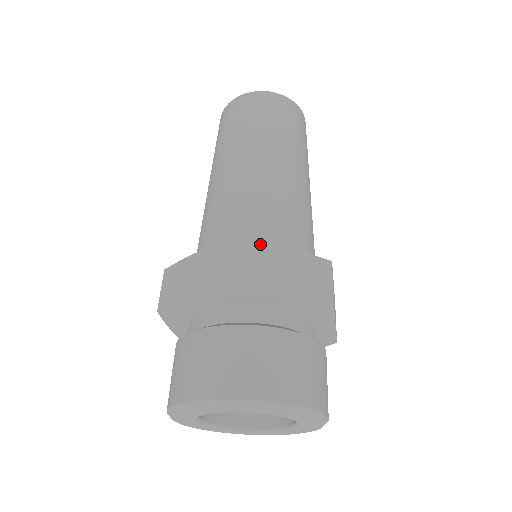
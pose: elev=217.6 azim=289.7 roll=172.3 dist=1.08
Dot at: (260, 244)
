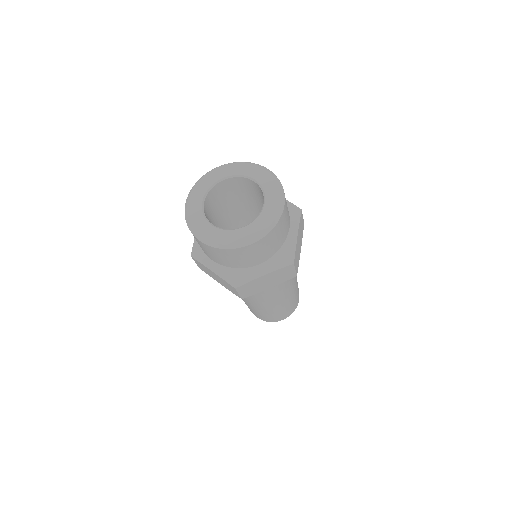
Dot at: occluded
